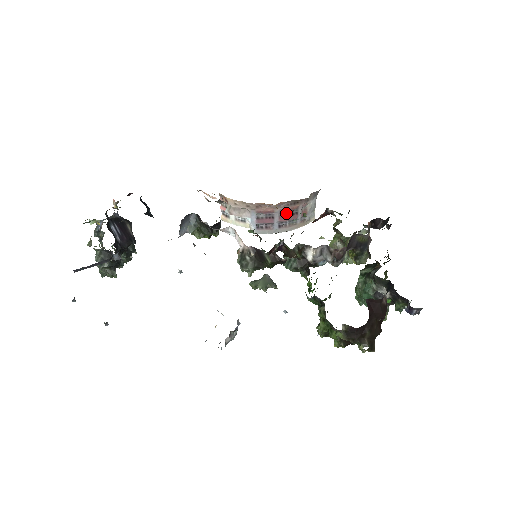
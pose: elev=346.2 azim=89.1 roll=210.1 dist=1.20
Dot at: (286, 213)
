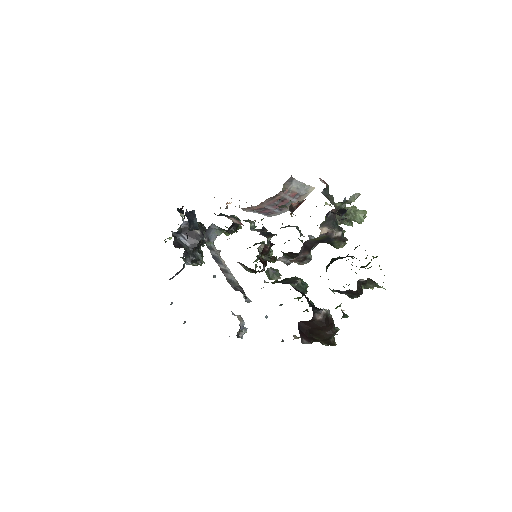
Dot at: (275, 203)
